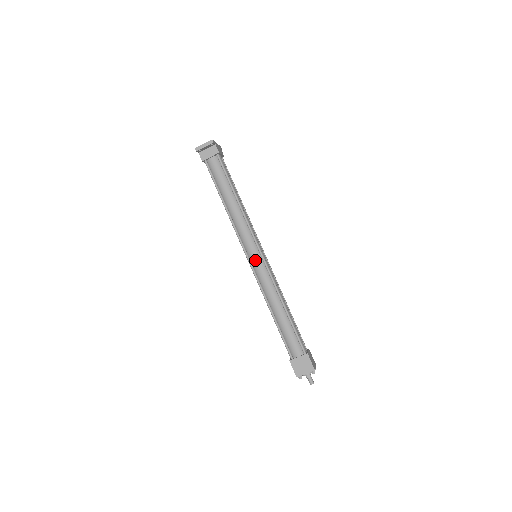
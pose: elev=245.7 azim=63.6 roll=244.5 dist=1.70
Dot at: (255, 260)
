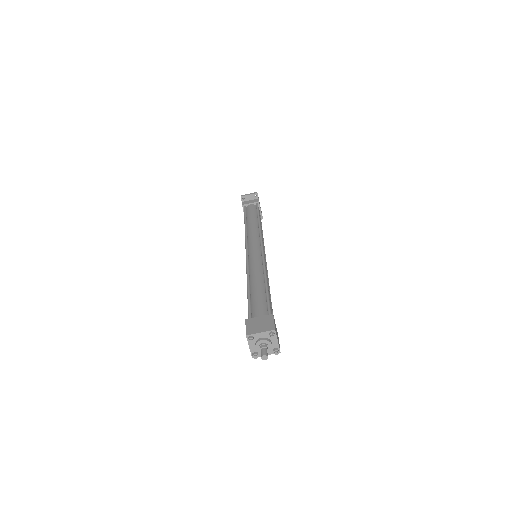
Dot at: (253, 250)
